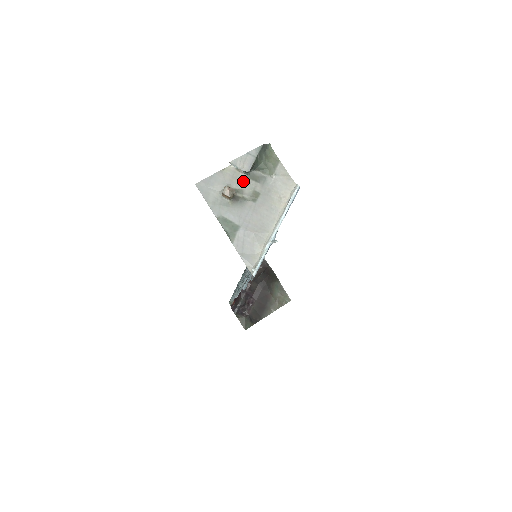
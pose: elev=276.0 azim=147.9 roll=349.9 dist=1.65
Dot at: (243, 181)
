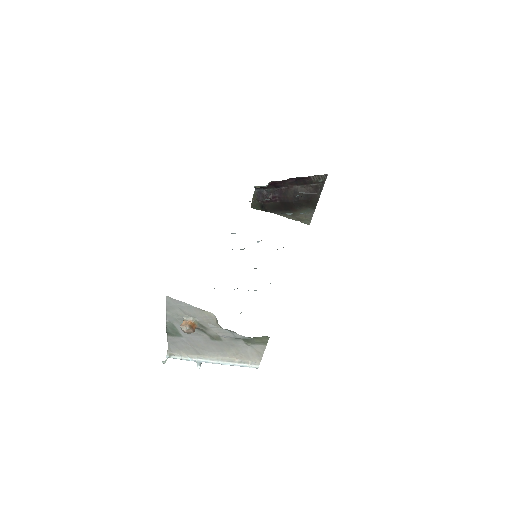
Dot at: occluded
